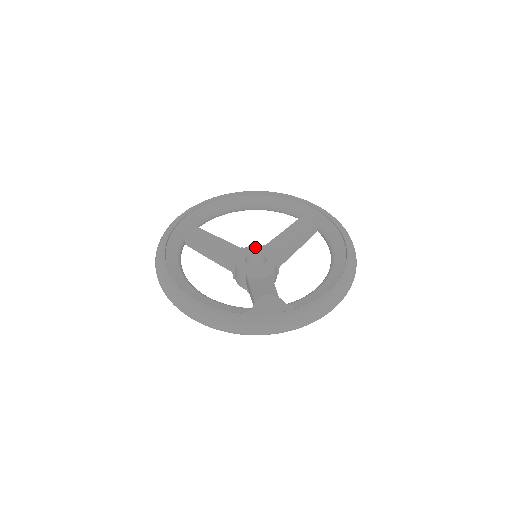
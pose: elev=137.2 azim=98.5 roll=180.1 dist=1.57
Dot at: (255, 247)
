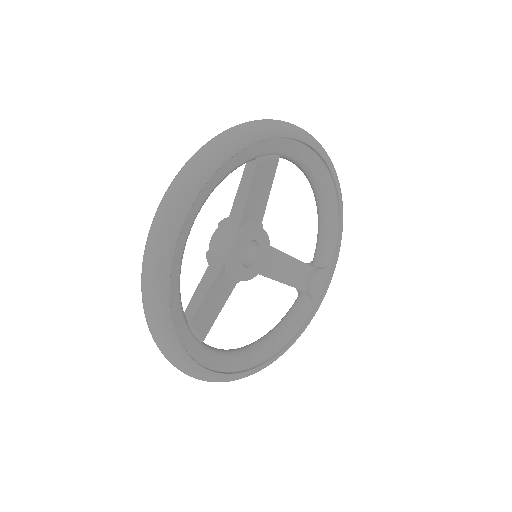
Dot at: (236, 245)
